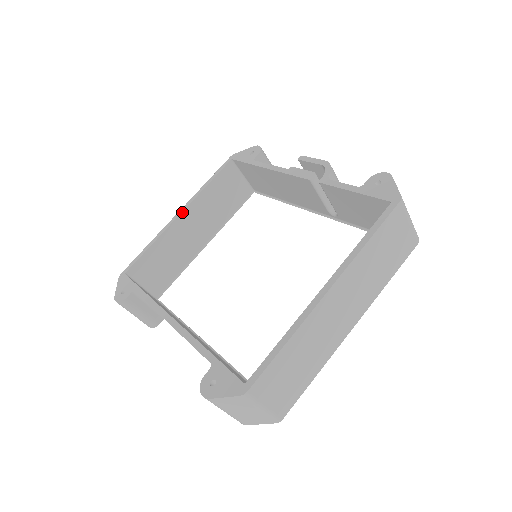
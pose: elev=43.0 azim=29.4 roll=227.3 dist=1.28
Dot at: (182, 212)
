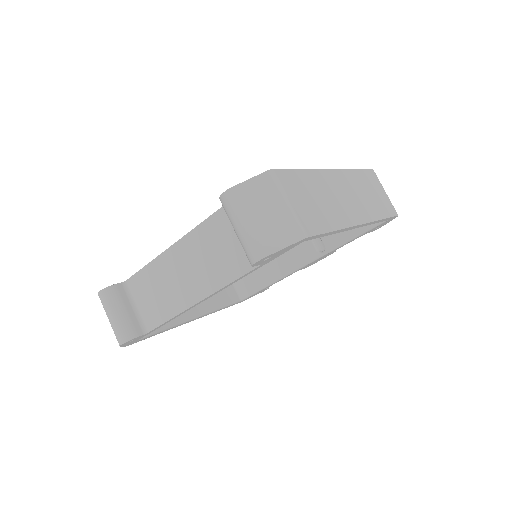
Dot at: occluded
